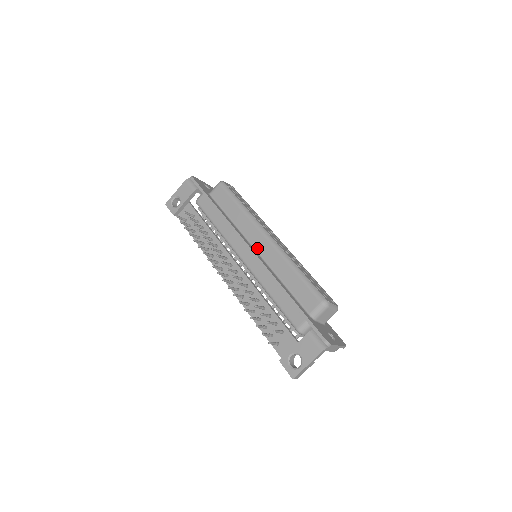
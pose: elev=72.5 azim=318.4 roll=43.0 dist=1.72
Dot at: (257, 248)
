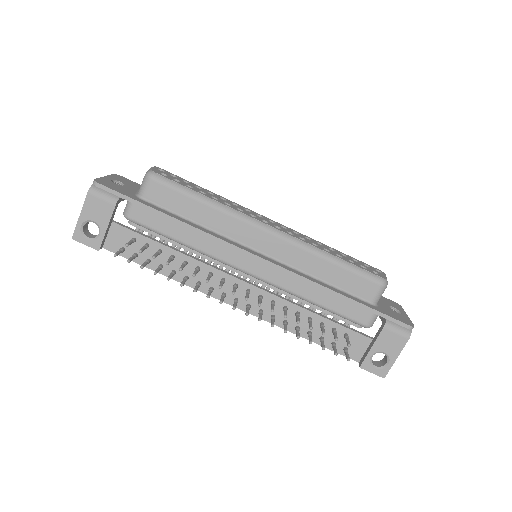
Dot at: (263, 251)
